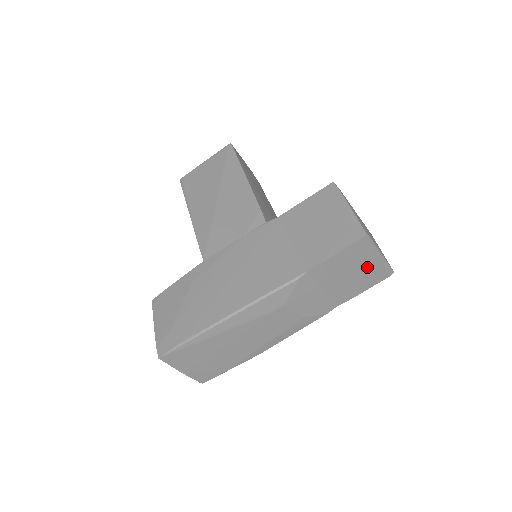
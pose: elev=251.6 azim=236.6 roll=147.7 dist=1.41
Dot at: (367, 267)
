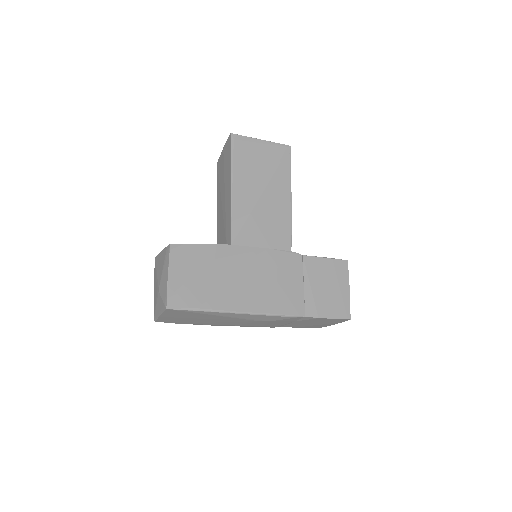
Dot at: (323, 324)
